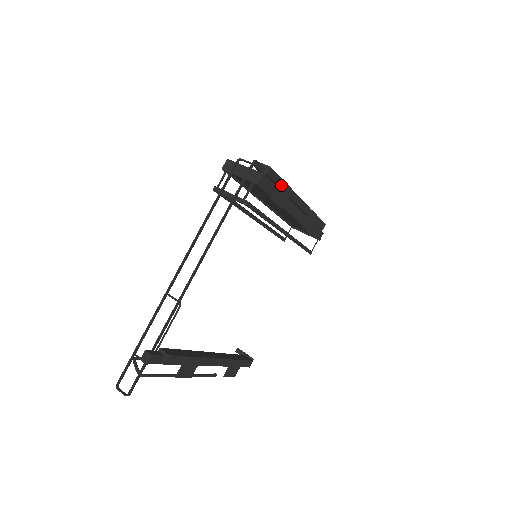
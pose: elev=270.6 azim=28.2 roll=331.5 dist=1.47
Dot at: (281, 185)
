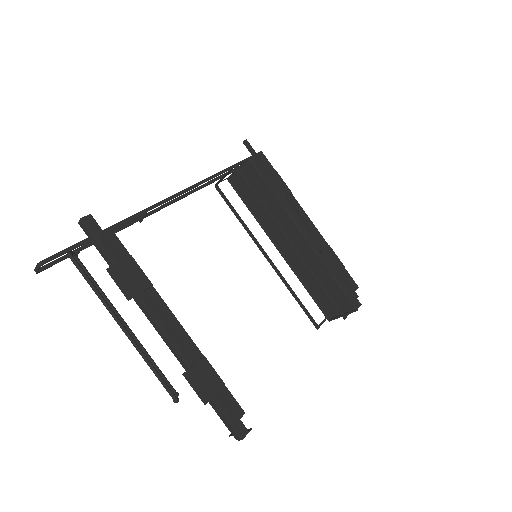
Dot at: (276, 177)
